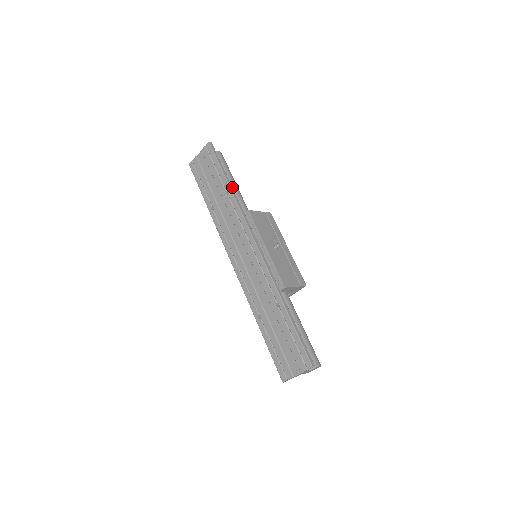
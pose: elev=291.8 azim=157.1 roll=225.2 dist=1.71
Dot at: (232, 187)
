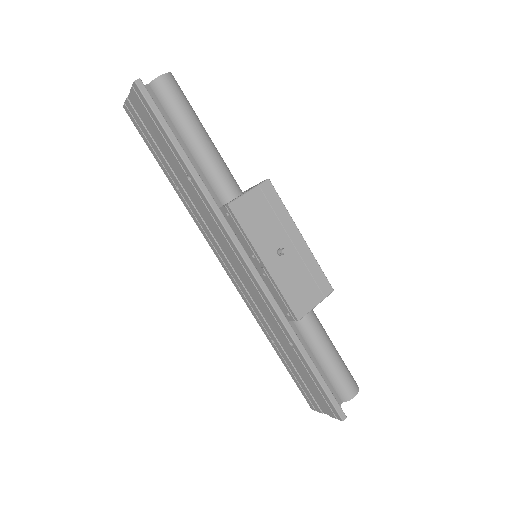
Dot at: (193, 167)
